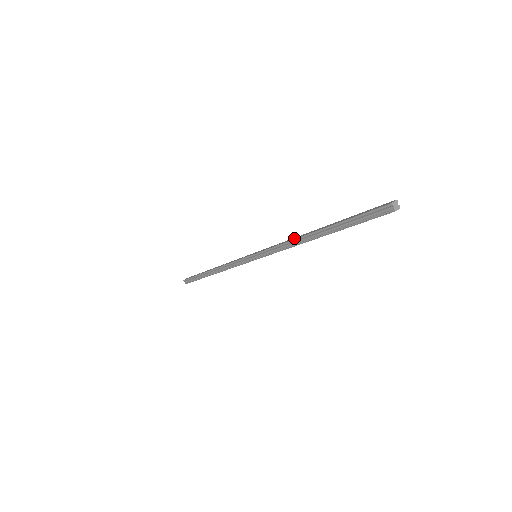
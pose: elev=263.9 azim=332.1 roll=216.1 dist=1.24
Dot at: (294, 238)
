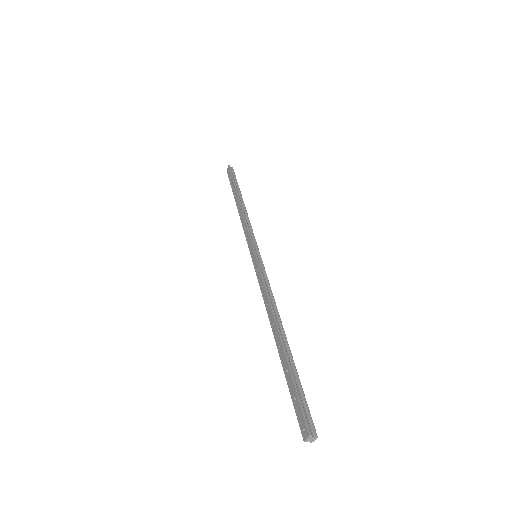
Dot at: (267, 307)
